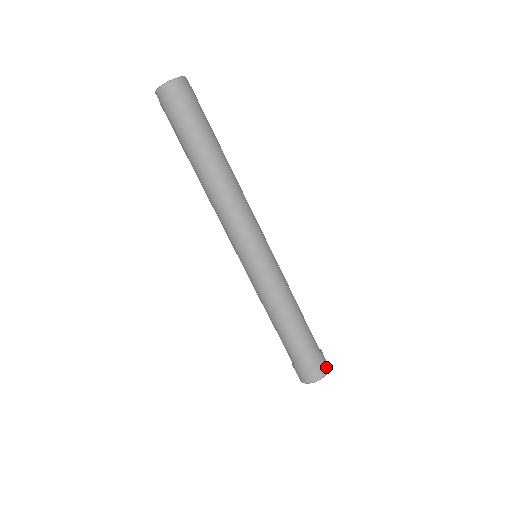
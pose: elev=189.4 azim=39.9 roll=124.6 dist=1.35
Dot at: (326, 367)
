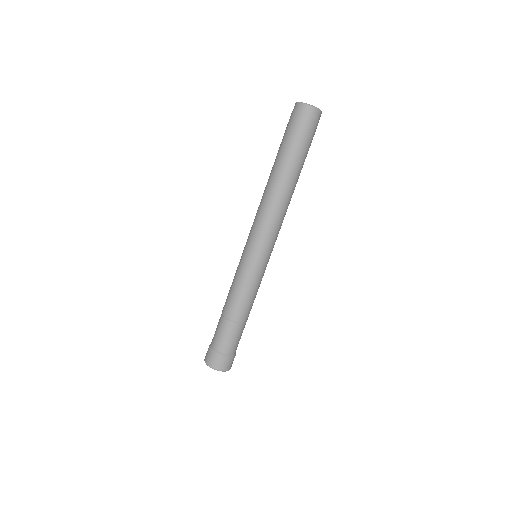
Dot at: (225, 367)
